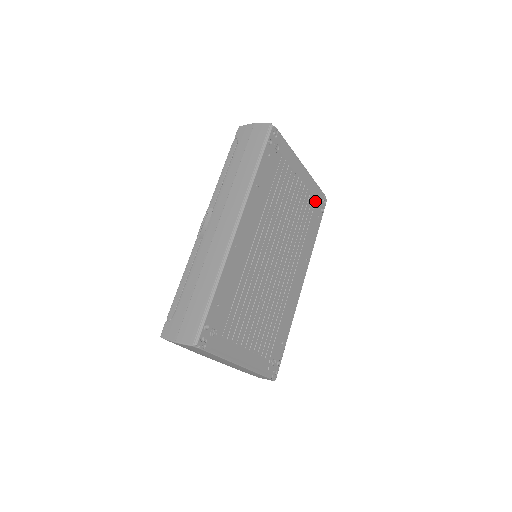
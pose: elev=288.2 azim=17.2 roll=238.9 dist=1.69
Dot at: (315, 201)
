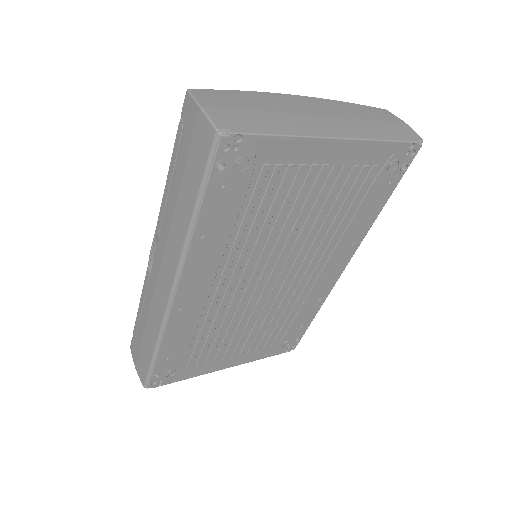
Dot at: (381, 166)
